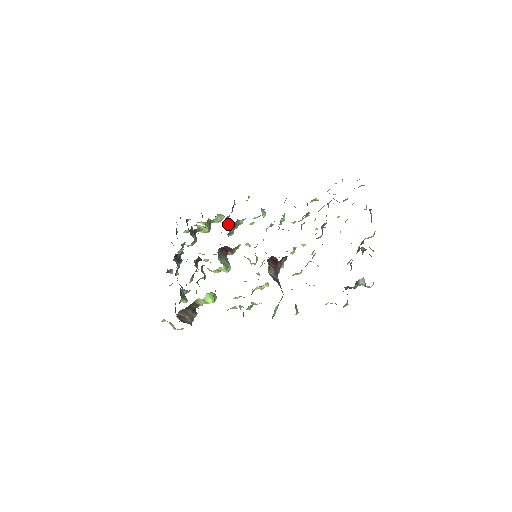
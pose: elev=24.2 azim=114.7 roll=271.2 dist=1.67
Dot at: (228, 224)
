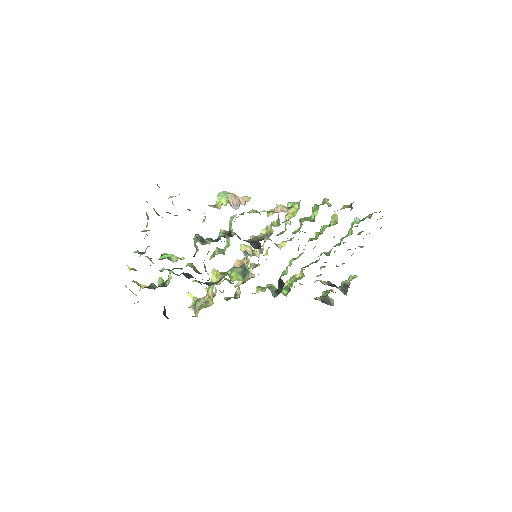
Dot at: occluded
